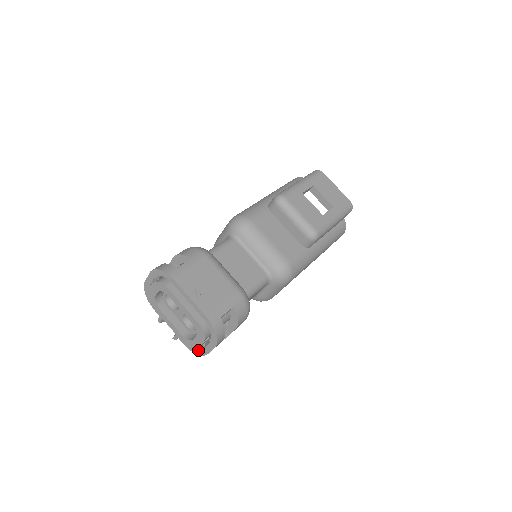
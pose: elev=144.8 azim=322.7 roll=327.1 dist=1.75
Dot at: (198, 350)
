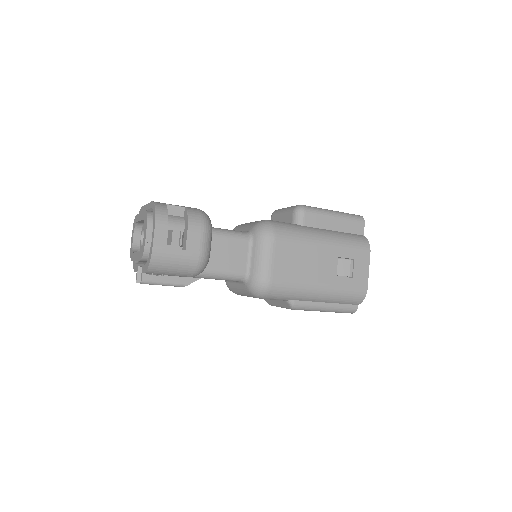
Dot at: (149, 257)
